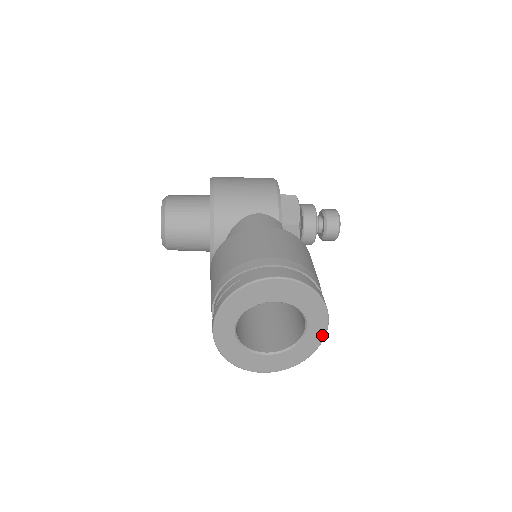
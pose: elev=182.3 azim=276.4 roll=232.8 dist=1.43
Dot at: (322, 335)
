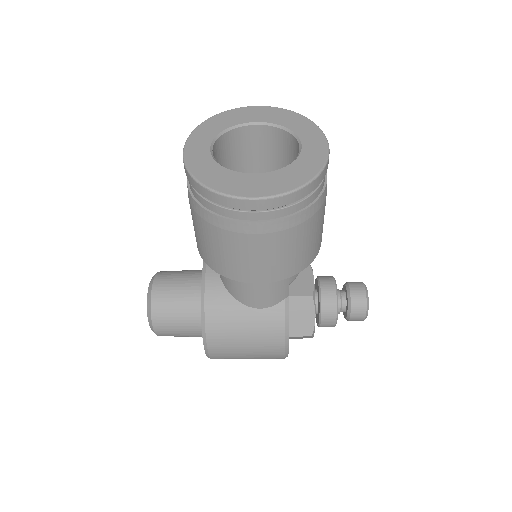
Dot at: (324, 151)
